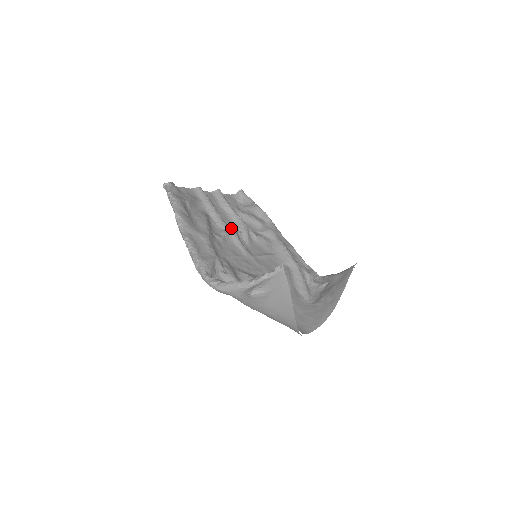
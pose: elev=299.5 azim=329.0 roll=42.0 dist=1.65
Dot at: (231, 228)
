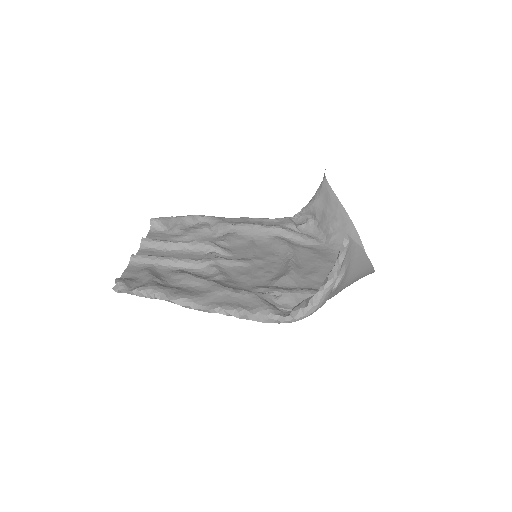
Dot at: (204, 258)
